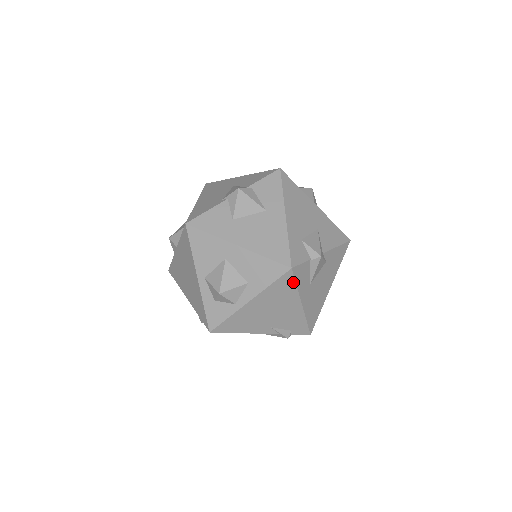
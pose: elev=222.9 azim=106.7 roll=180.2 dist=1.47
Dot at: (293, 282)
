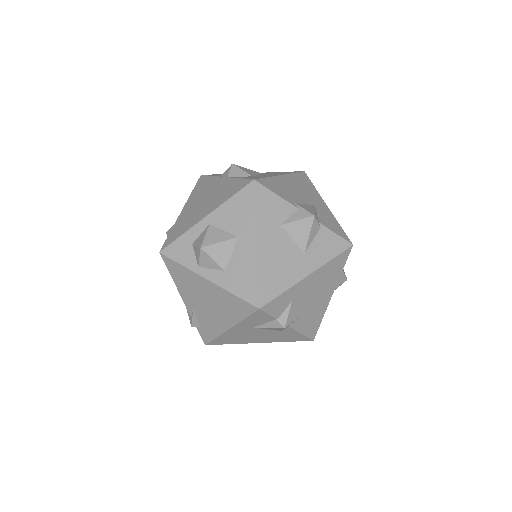
Dot at: (247, 314)
